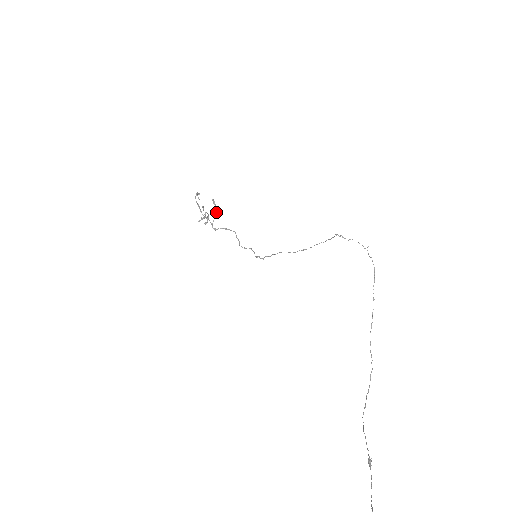
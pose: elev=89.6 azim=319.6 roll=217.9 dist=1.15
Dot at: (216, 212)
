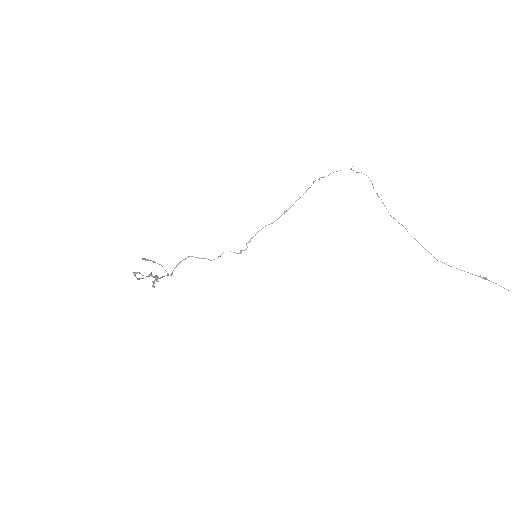
Dot at: occluded
